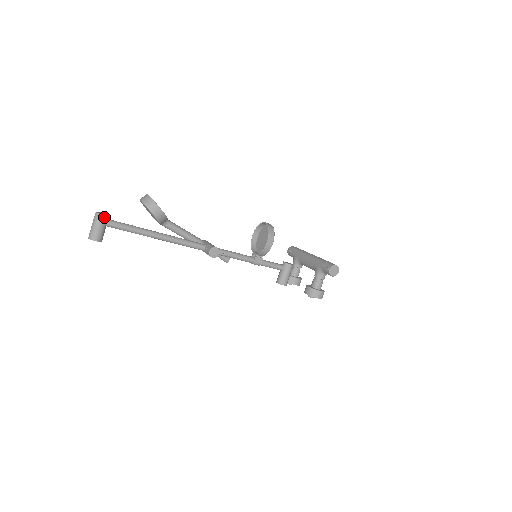
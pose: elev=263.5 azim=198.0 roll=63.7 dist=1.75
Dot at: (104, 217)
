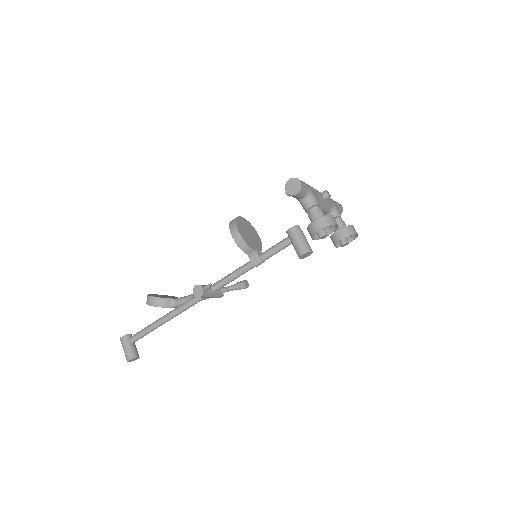
Dot at: (123, 338)
